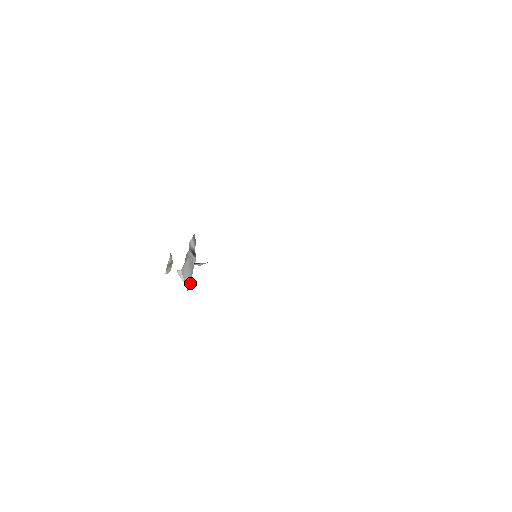
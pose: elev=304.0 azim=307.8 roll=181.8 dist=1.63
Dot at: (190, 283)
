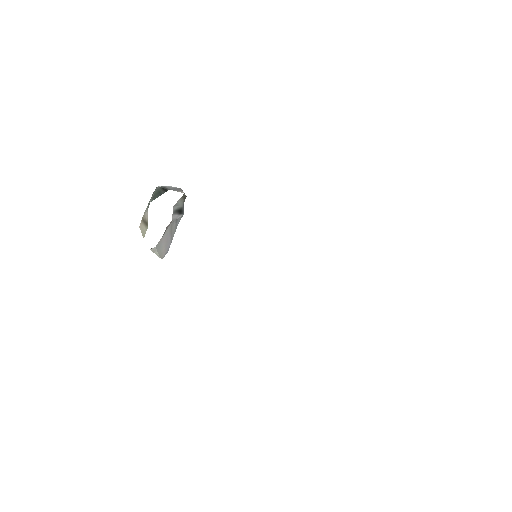
Dot at: (168, 249)
